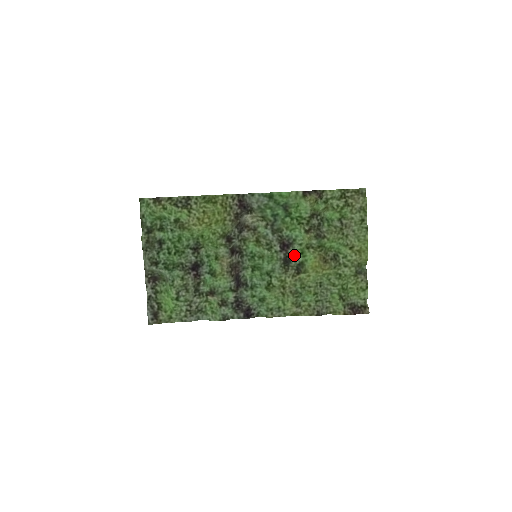
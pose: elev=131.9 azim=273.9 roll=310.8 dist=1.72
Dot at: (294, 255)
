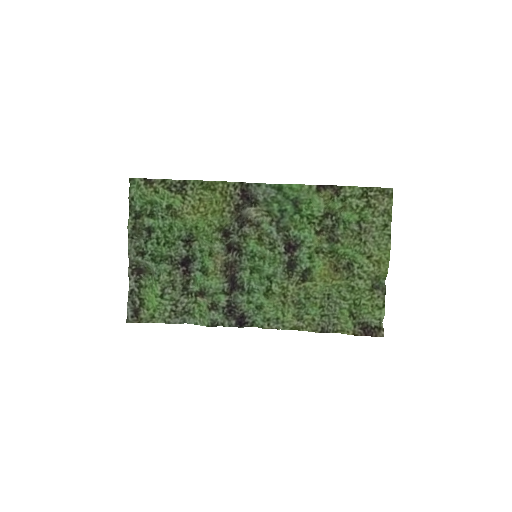
Dot at: (300, 259)
